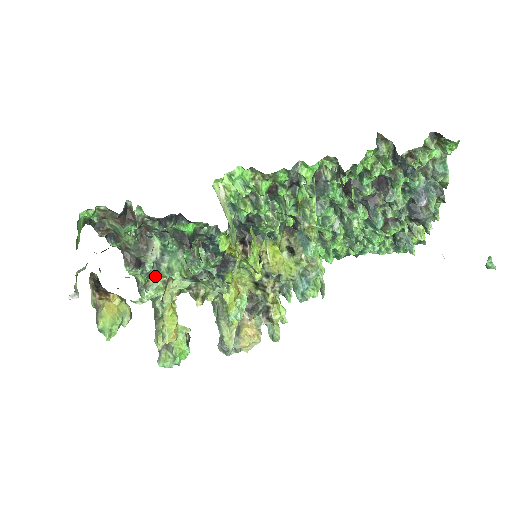
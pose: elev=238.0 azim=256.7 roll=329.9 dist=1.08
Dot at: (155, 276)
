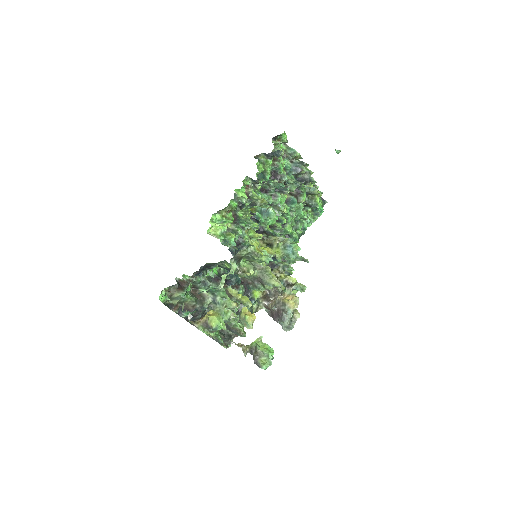
Dot at: (219, 309)
